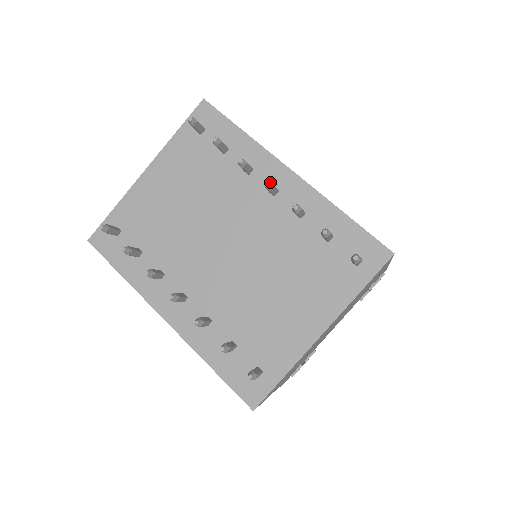
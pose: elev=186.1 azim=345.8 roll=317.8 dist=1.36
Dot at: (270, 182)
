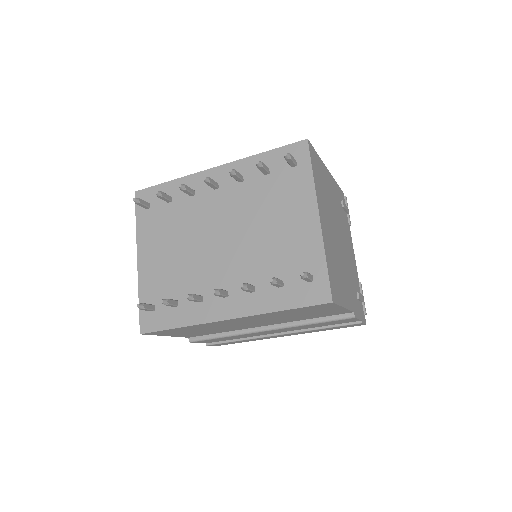
Dot at: (205, 177)
